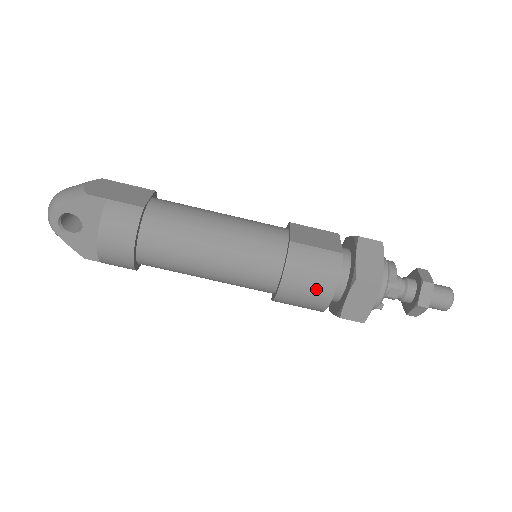
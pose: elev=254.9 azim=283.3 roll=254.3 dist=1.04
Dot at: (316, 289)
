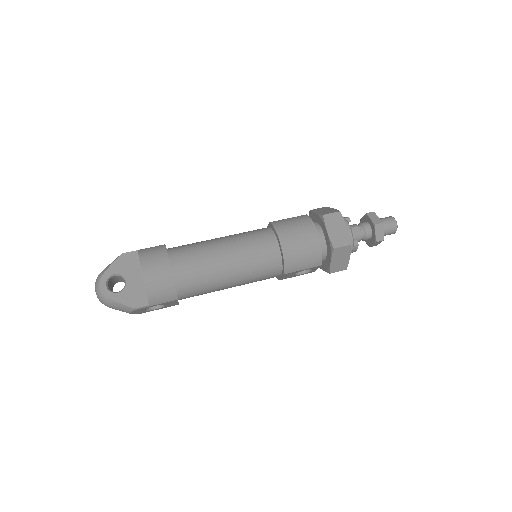
Dot at: (304, 235)
